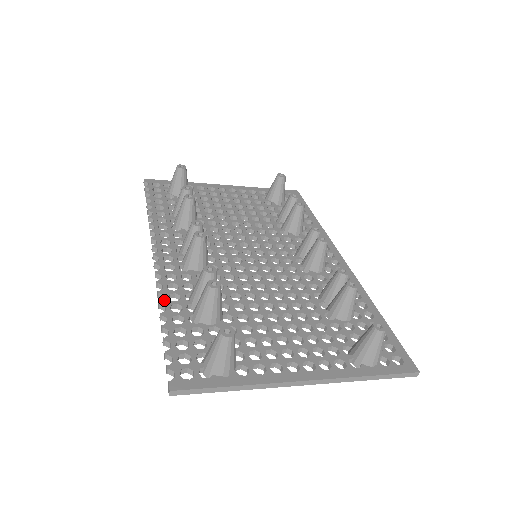
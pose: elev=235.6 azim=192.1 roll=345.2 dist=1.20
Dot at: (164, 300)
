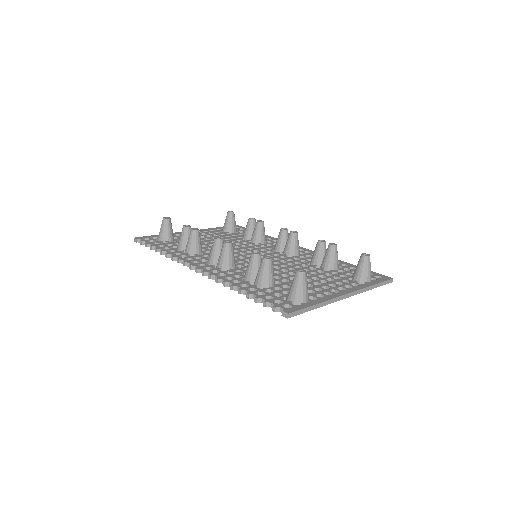
Dot at: (233, 284)
